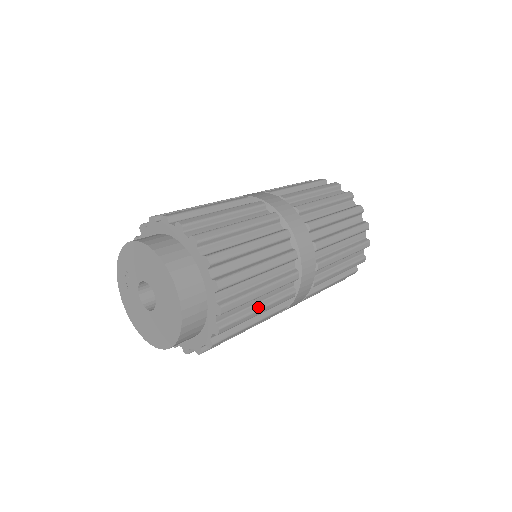
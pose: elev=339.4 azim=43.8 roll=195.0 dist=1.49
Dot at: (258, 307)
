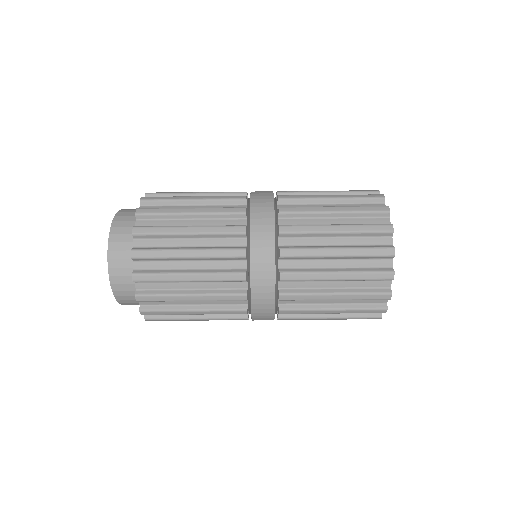
Dot at: (187, 271)
